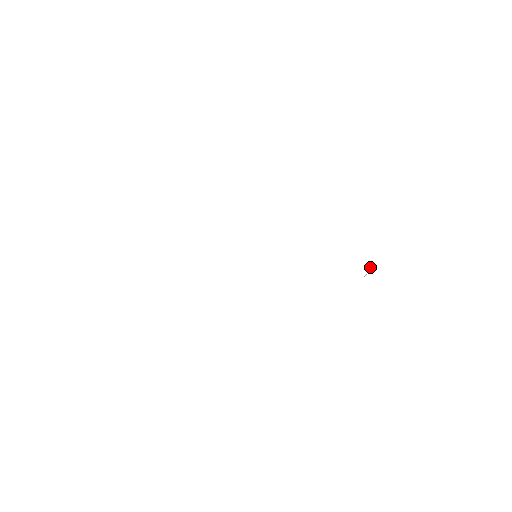
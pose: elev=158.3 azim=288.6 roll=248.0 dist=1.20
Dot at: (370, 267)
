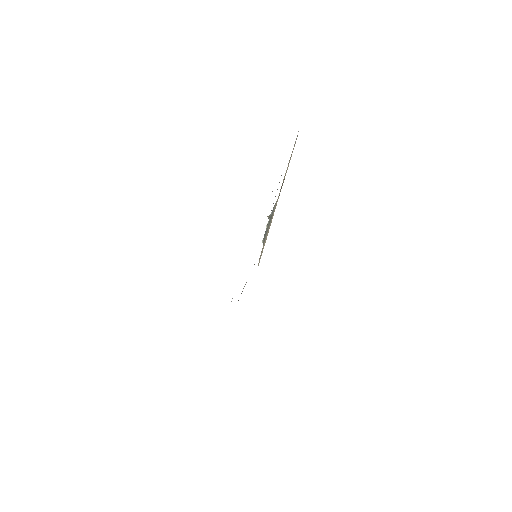
Dot at: (268, 218)
